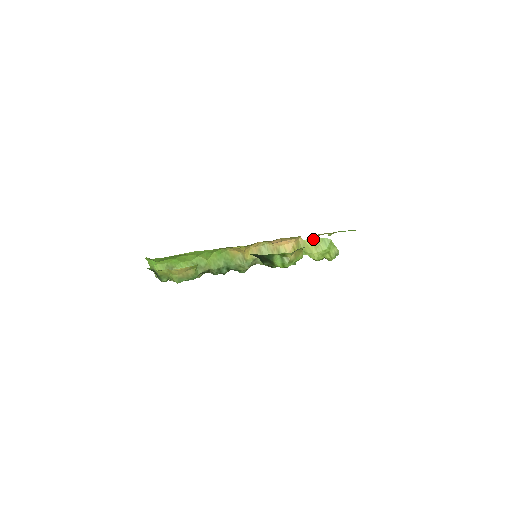
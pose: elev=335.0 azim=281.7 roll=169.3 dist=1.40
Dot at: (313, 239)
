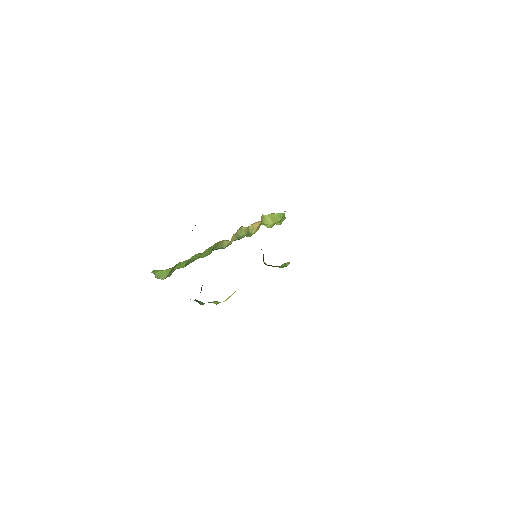
Dot at: (272, 214)
